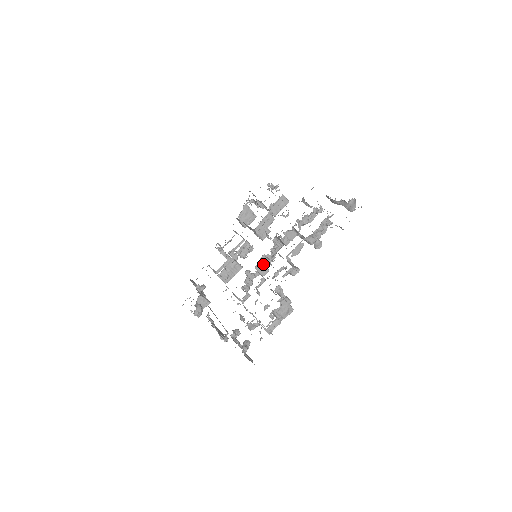
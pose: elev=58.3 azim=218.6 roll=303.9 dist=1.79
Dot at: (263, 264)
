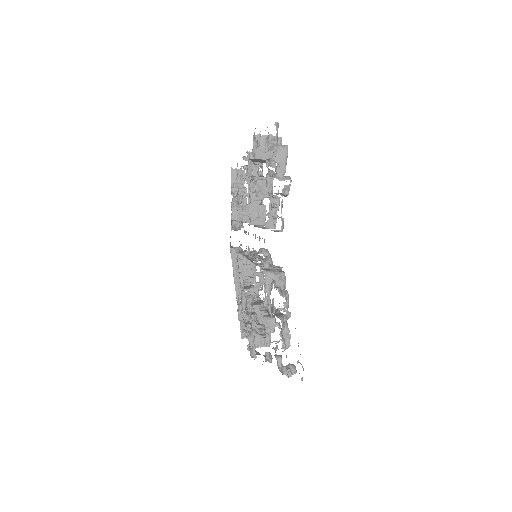
Dot at: (248, 293)
